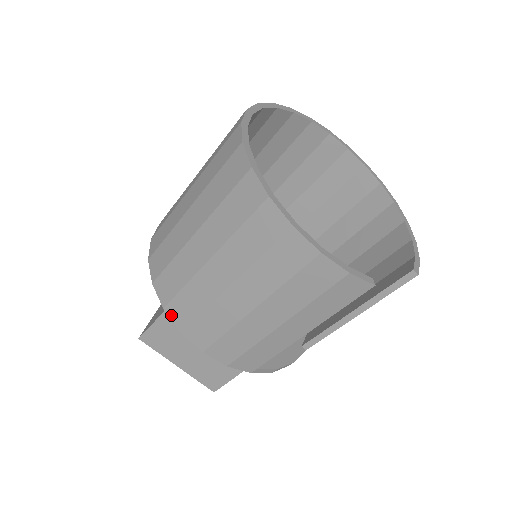
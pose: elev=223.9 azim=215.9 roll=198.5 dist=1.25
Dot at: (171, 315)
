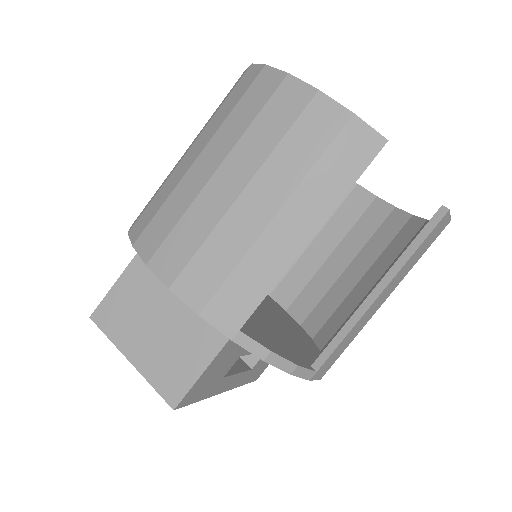
Dot at: (140, 248)
